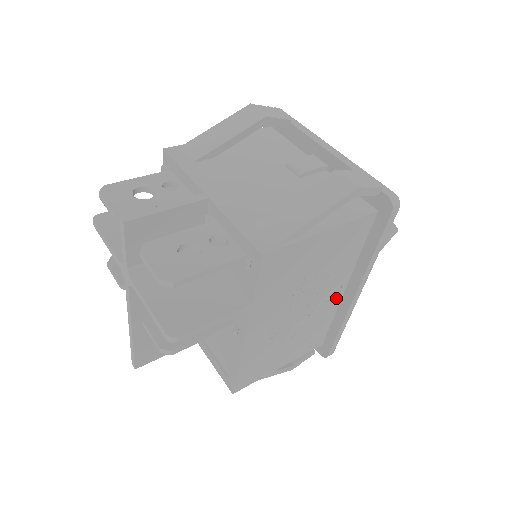
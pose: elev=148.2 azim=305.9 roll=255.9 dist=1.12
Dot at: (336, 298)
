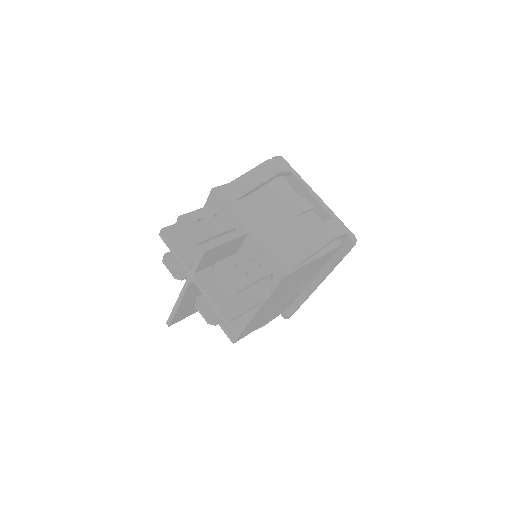
Dot at: (304, 287)
